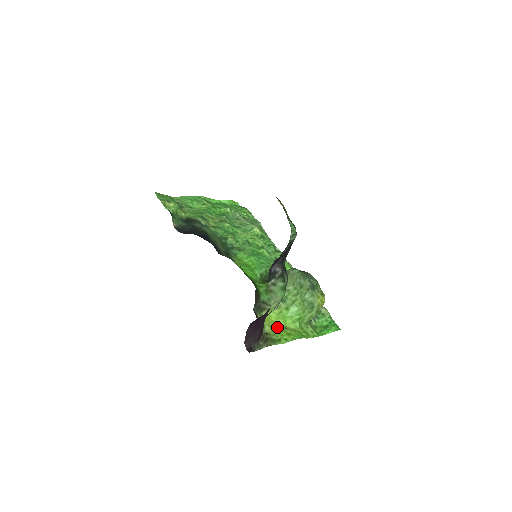
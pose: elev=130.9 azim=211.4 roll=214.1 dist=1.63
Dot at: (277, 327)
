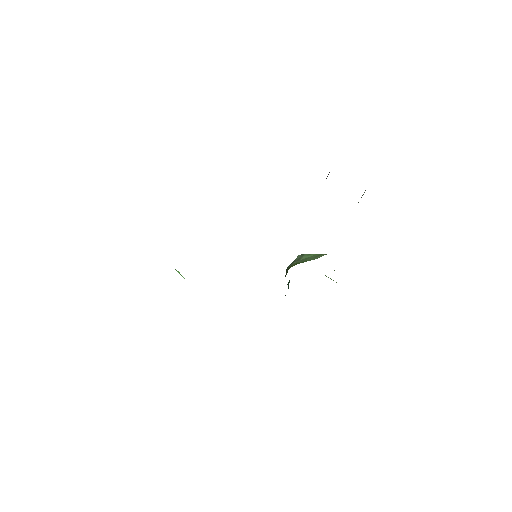
Dot at: occluded
